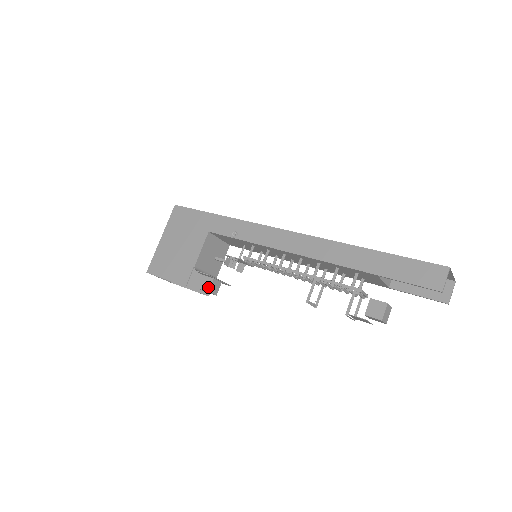
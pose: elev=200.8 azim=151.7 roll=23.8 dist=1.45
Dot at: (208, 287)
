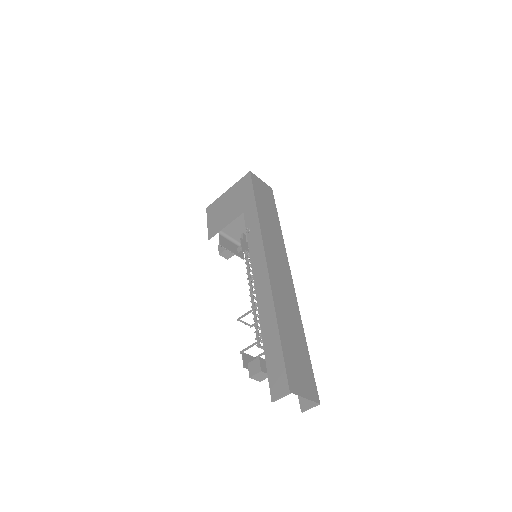
Dot at: (221, 251)
